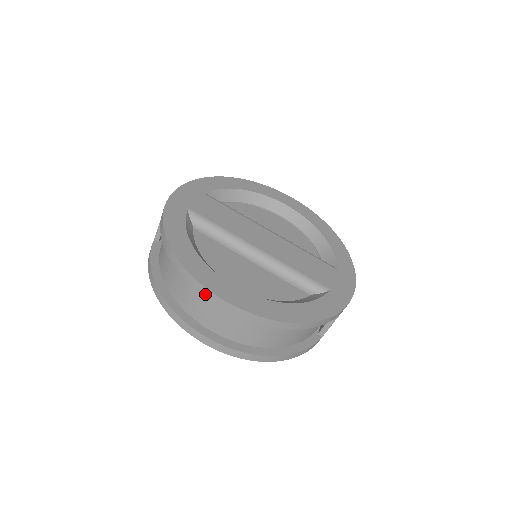
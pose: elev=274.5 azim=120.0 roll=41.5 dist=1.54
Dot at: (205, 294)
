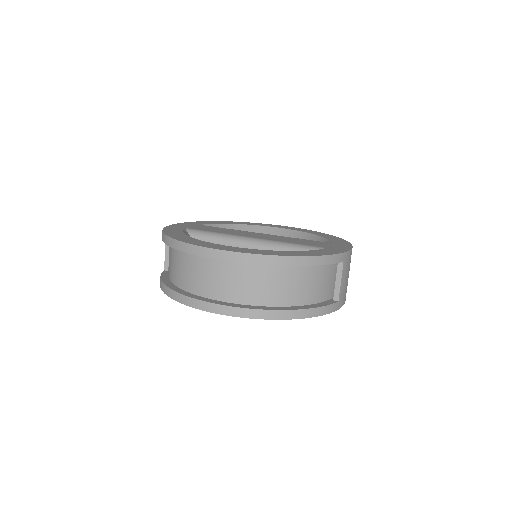
Dot at: (203, 253)
